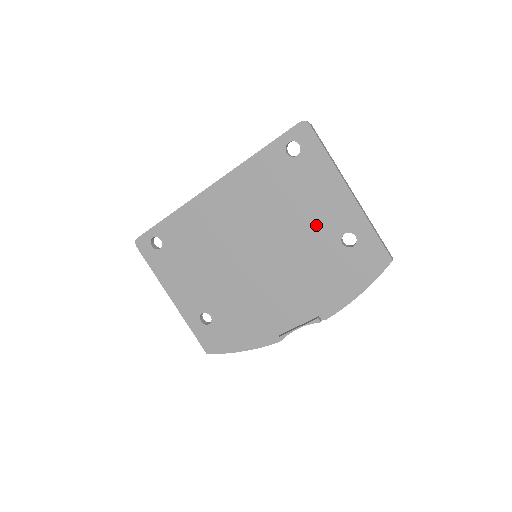
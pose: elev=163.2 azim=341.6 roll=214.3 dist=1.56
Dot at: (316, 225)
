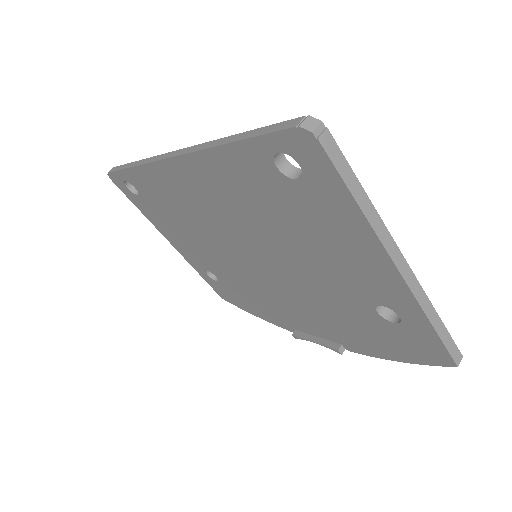
Dot at: (336, 275)
